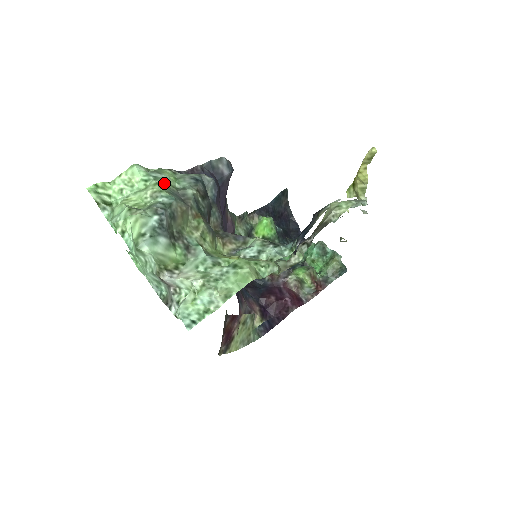
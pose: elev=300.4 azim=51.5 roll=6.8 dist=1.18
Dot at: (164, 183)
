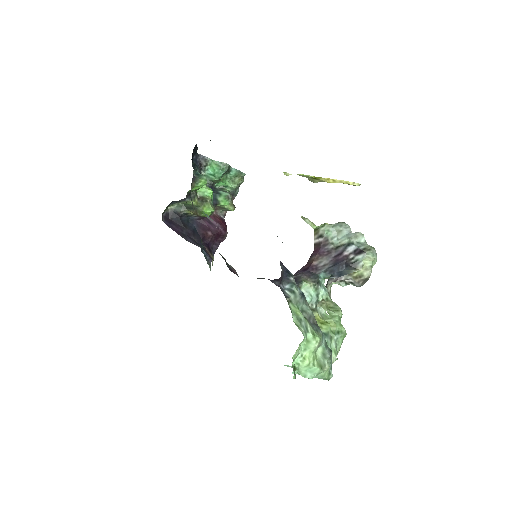
Dot at: (310, 327)
